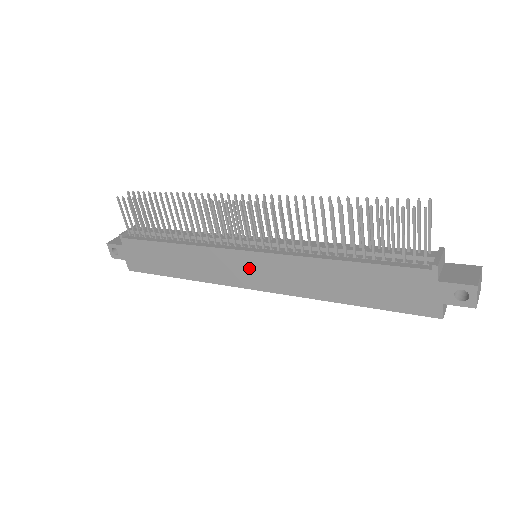
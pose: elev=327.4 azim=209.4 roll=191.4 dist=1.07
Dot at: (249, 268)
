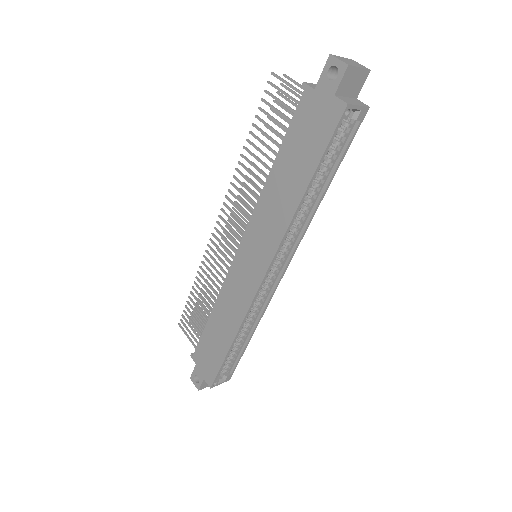
Dot at: (248, 262)
